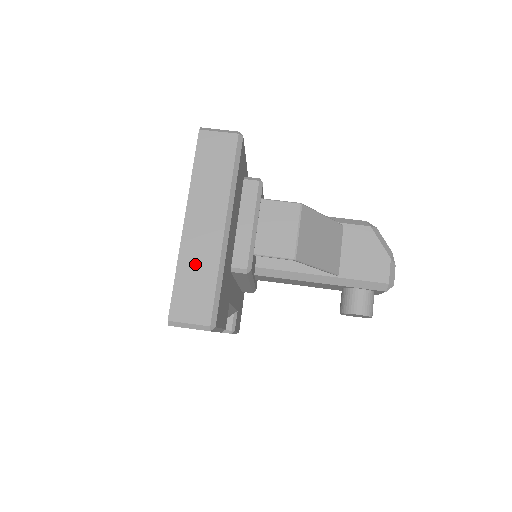
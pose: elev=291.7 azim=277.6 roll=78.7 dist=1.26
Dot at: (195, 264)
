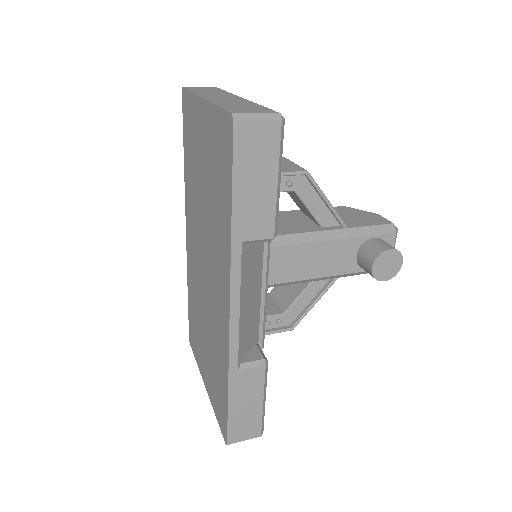
Dot at: (232, 103)
